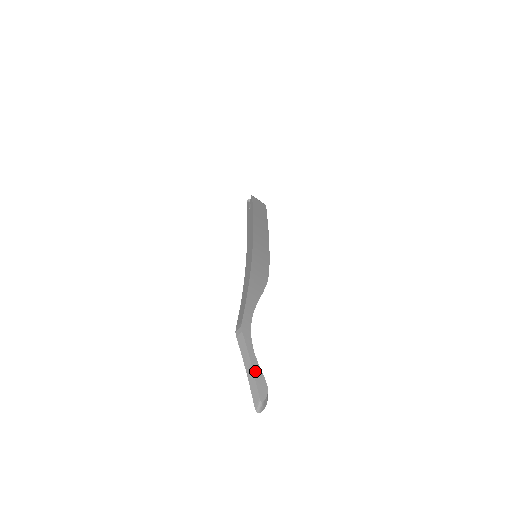
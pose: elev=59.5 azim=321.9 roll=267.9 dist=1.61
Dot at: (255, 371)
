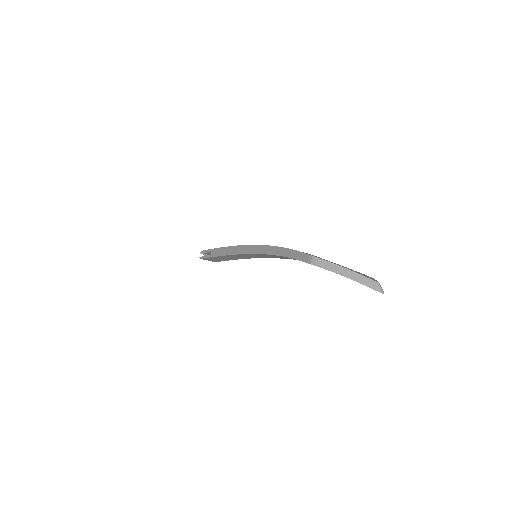
Dot at: (352, 271)
